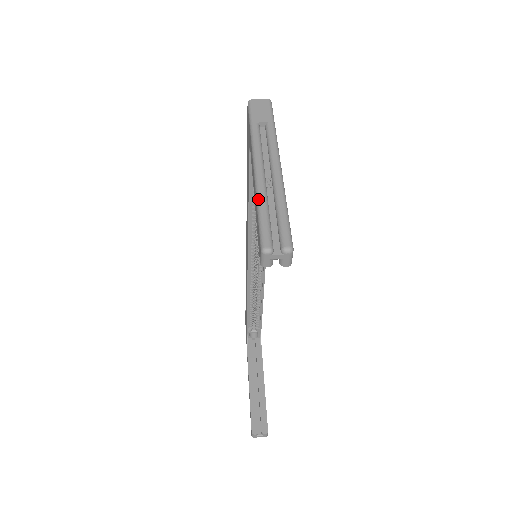
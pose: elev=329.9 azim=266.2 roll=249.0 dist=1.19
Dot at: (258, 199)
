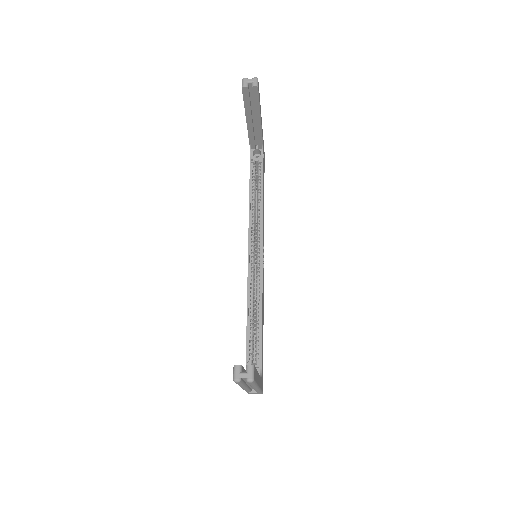
Dot at: occluded
